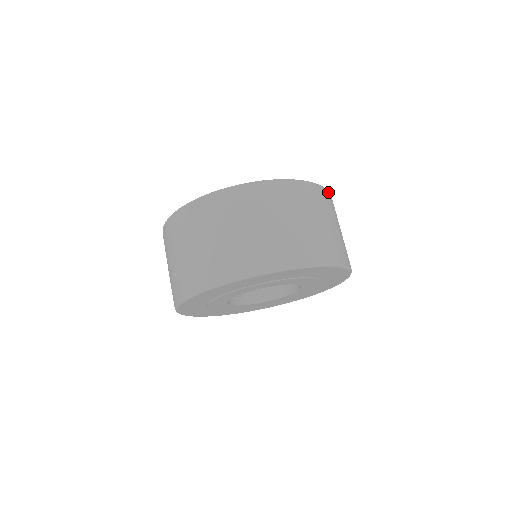
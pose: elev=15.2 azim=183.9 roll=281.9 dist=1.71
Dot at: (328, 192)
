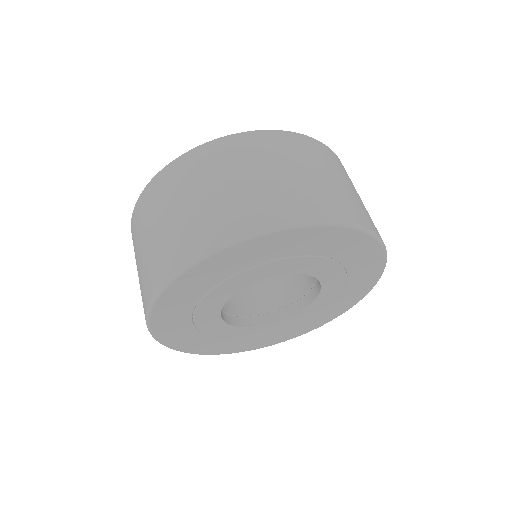
Dot at: (303, 136)
